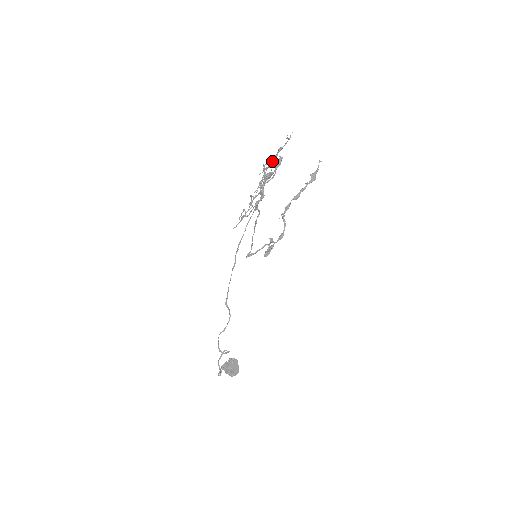
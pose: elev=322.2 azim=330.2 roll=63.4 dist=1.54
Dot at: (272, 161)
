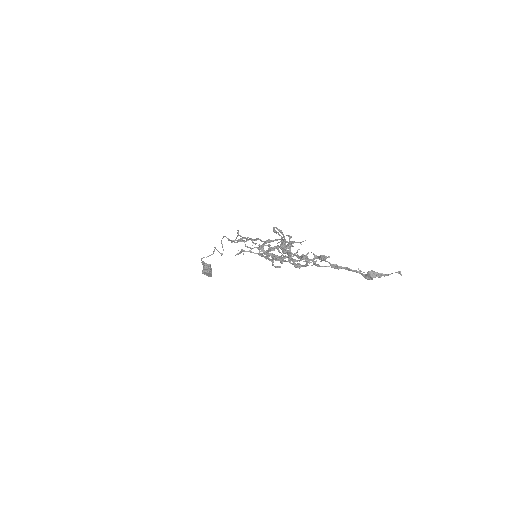
Dot at: (277, 260)
